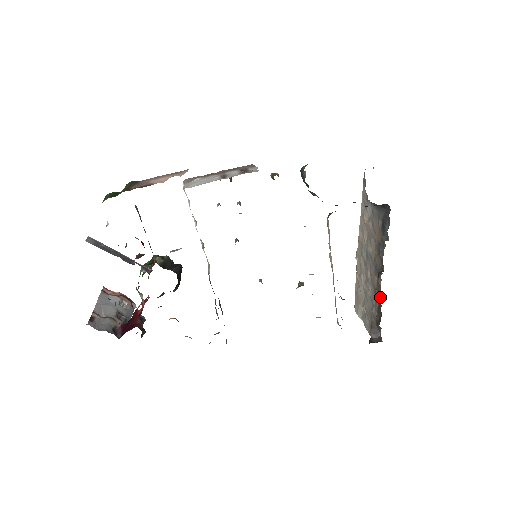
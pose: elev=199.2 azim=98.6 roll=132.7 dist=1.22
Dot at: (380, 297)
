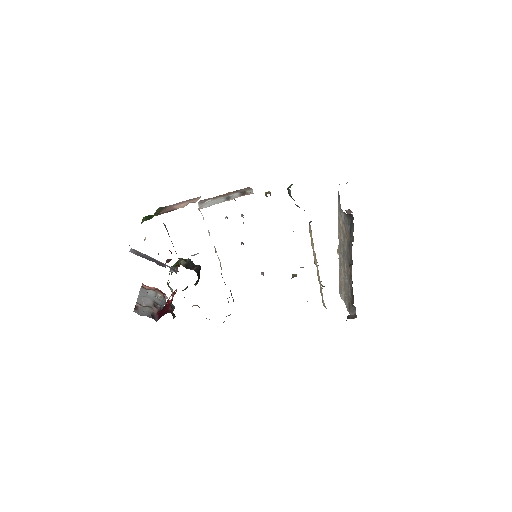
Dot at: occluded
